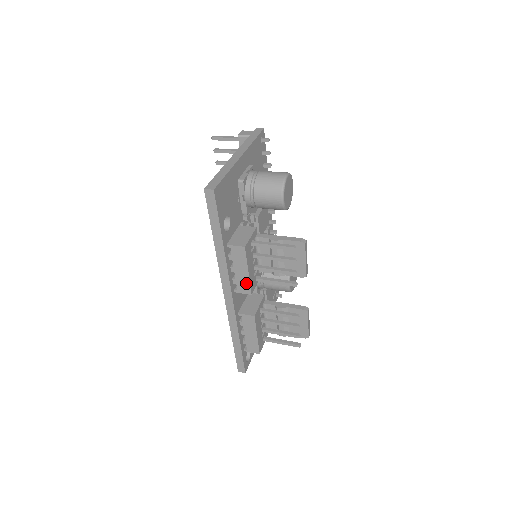
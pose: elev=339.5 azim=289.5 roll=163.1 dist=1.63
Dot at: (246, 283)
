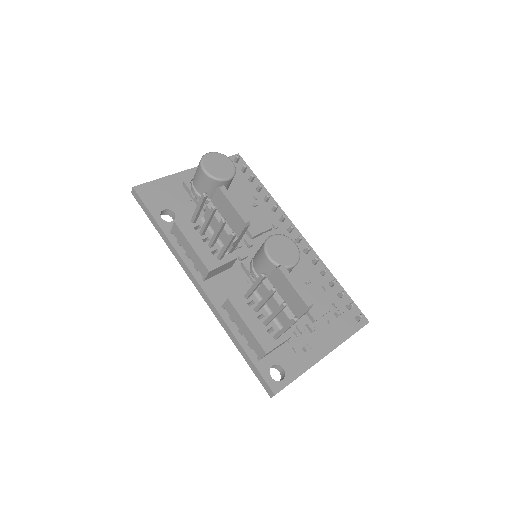
Dot at: (199, 261)
